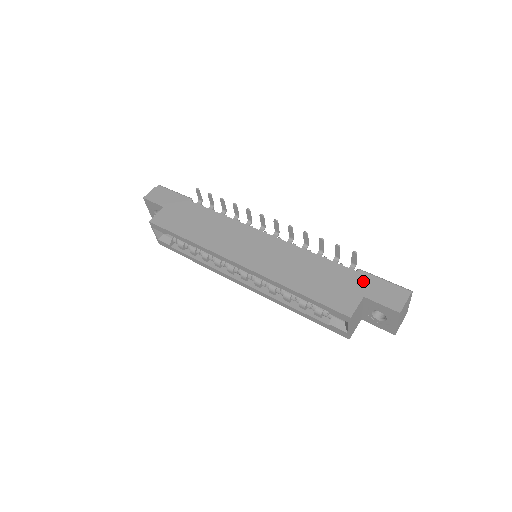
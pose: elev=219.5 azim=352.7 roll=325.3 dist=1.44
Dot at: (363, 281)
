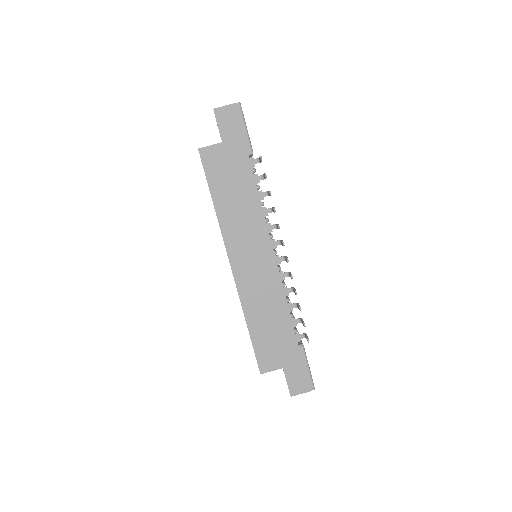
Dot at: (295, 358)
